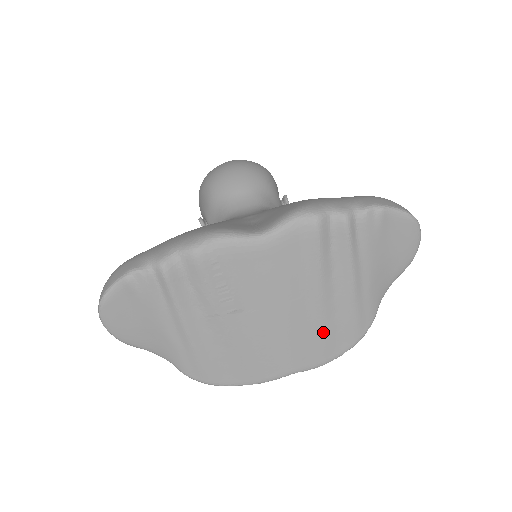
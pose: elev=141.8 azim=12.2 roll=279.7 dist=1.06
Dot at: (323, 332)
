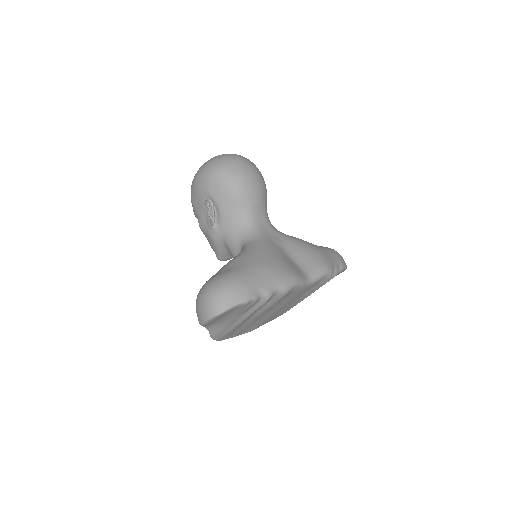
Dot at: occluded
